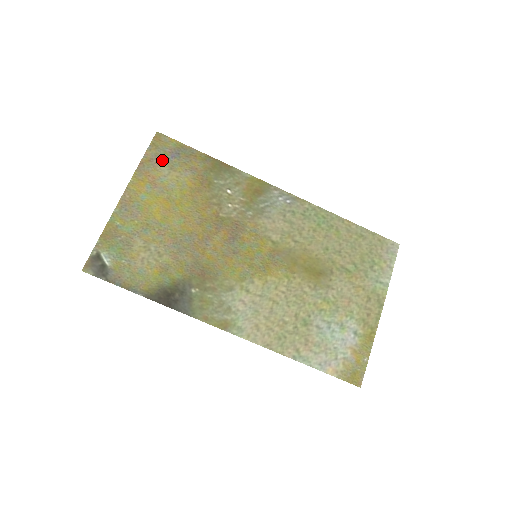
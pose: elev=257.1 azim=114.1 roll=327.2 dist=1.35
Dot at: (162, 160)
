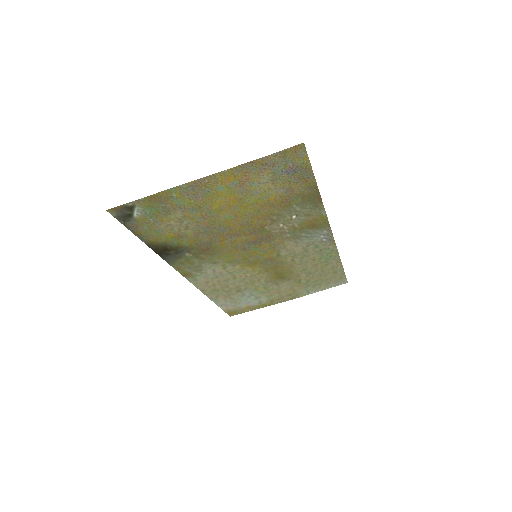
Dot at: (274, 170)
